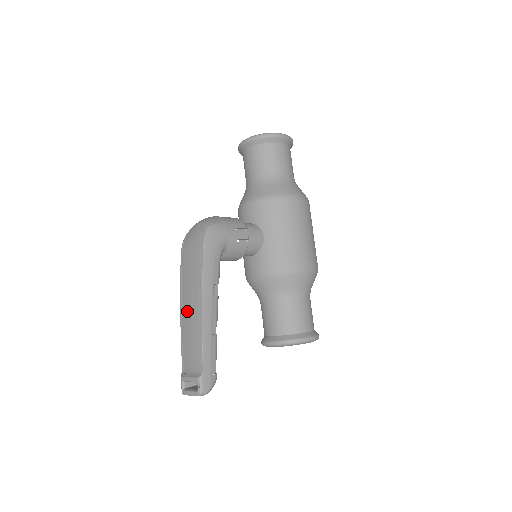
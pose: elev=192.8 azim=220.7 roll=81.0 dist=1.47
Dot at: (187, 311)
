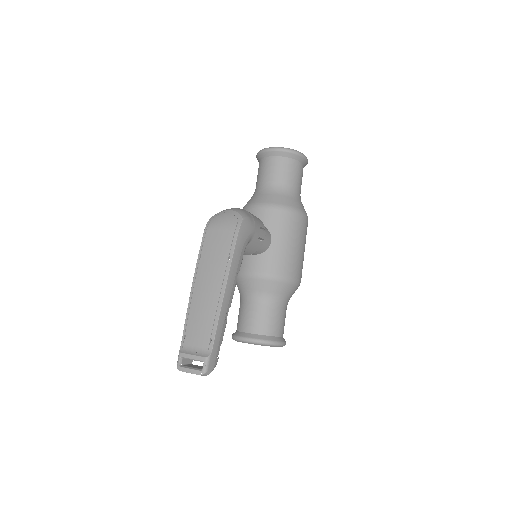
Dot at: (203, 291)
